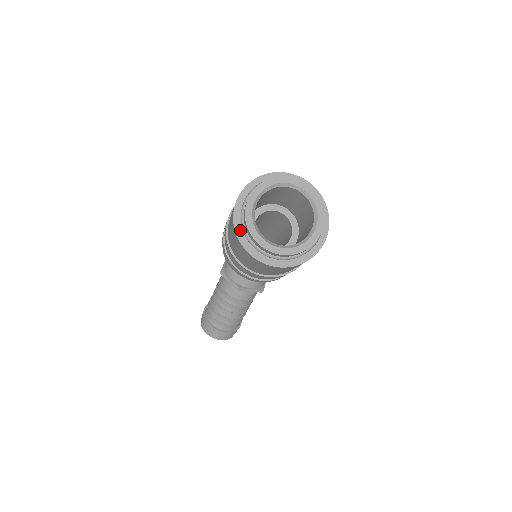
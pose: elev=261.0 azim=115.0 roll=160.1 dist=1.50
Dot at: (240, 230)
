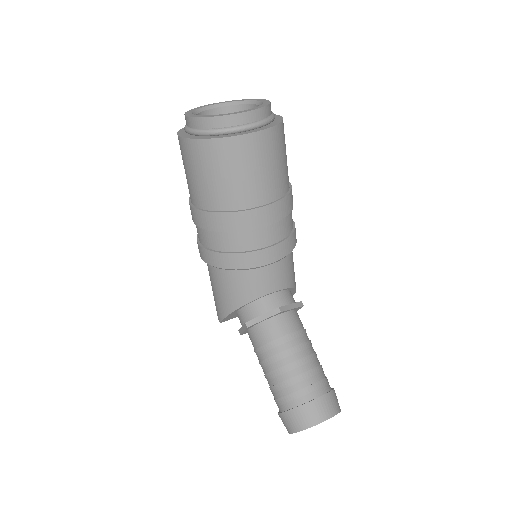
Dot at: (206, 137)
